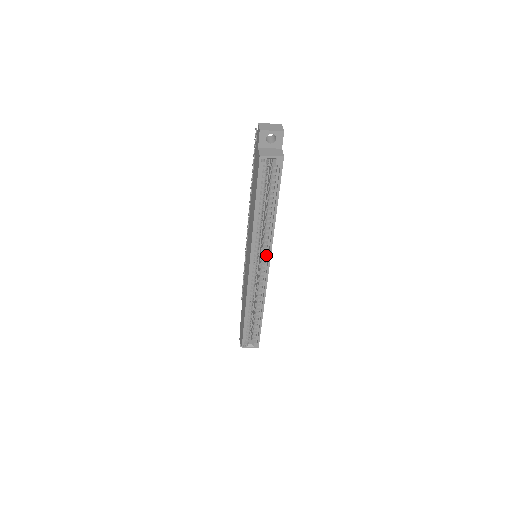
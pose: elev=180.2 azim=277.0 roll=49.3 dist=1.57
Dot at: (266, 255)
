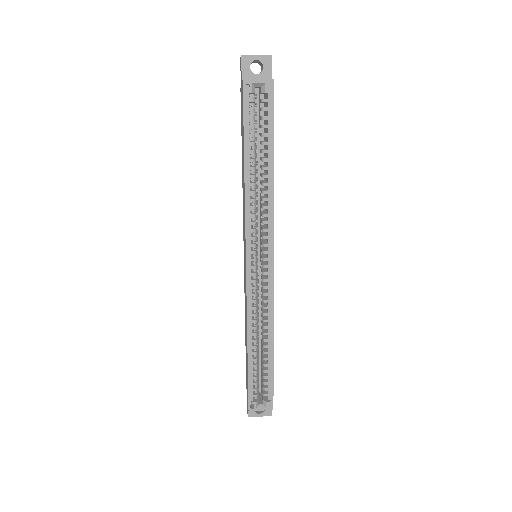
Dot at: (267, 241)
